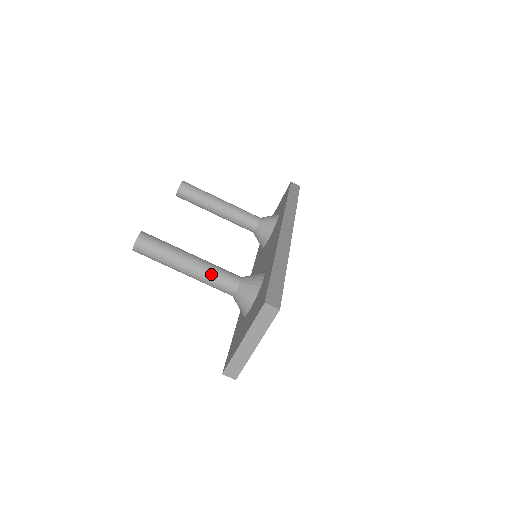
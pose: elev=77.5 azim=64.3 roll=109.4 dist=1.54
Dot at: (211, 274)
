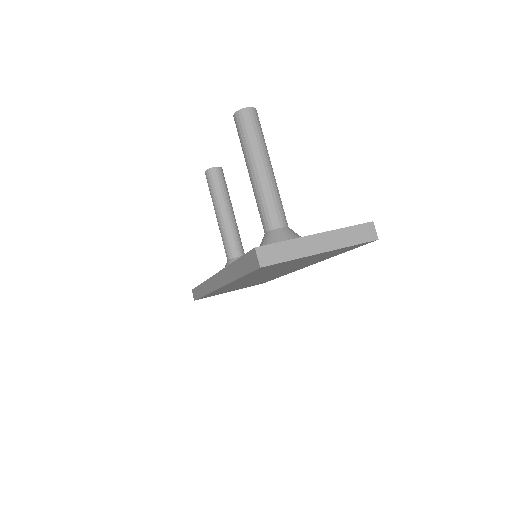
Dot at: (278, 194)
